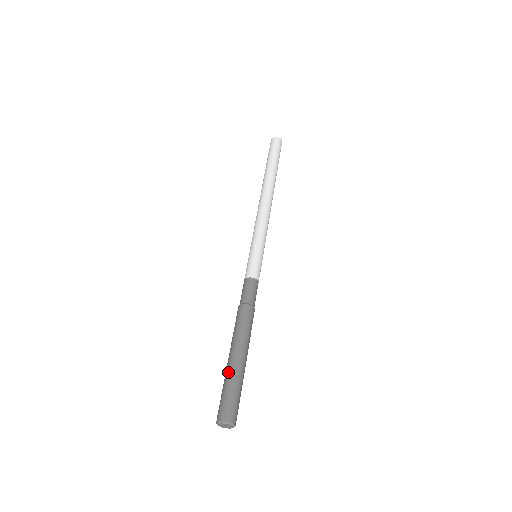
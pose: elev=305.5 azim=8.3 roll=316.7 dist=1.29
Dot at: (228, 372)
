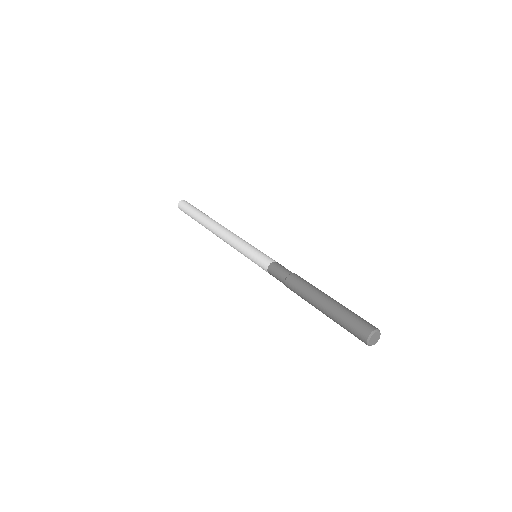
Dot at: (339, 305)
